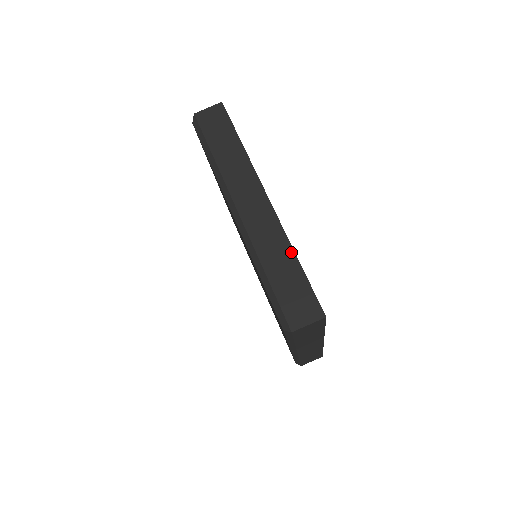
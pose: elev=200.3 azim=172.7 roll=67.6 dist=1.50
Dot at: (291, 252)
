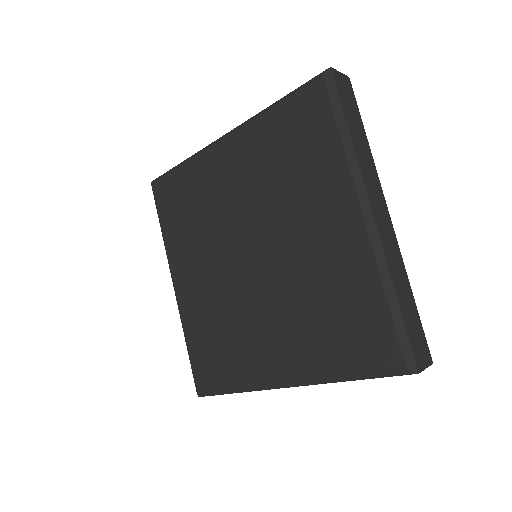
Dot at: (409, 283)
